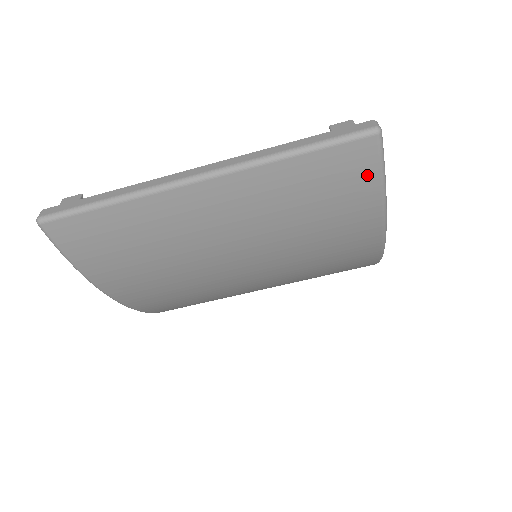
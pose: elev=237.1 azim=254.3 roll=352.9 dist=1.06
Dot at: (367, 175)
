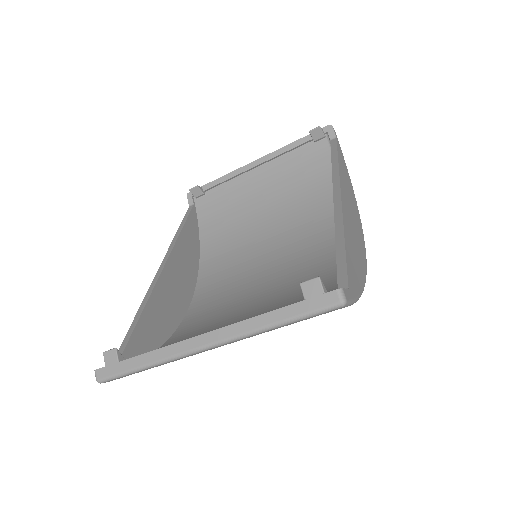
Dot at: (341, 308)
